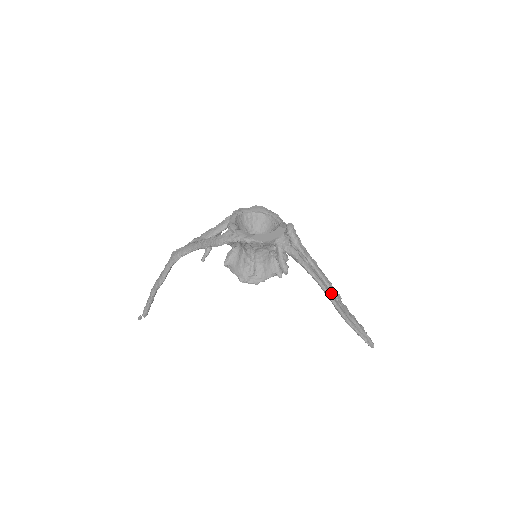
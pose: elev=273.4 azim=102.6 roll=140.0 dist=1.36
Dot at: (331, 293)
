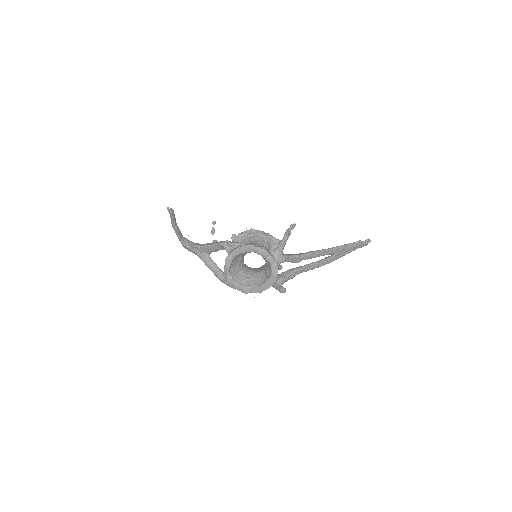
Dot at: (327, 260)
